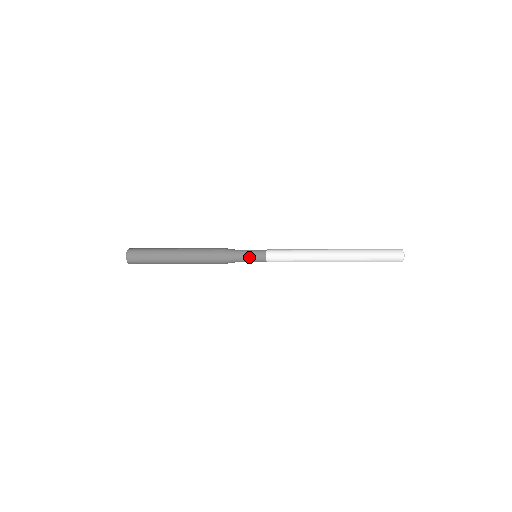
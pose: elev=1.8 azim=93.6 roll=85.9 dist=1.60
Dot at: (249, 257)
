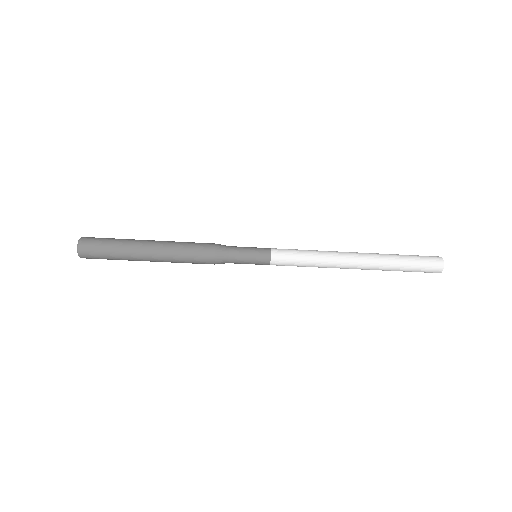
Dot at: (248, 250)
